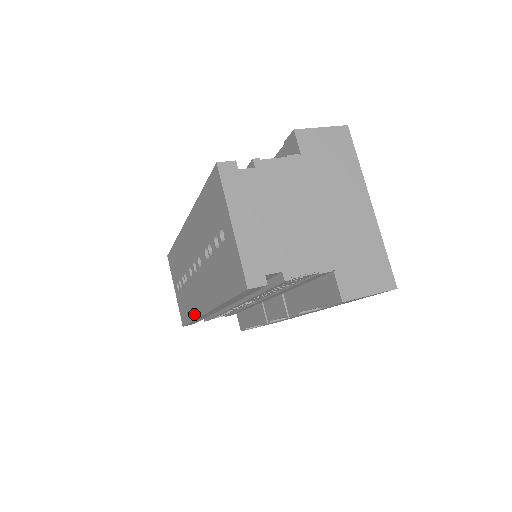
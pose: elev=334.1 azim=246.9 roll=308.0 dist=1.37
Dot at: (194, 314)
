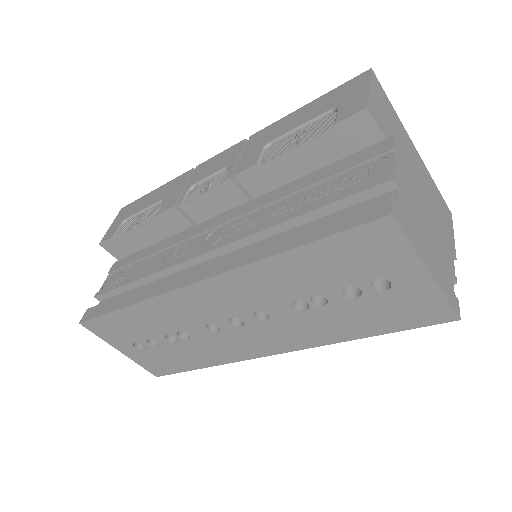
Dot at: (219, 361)
